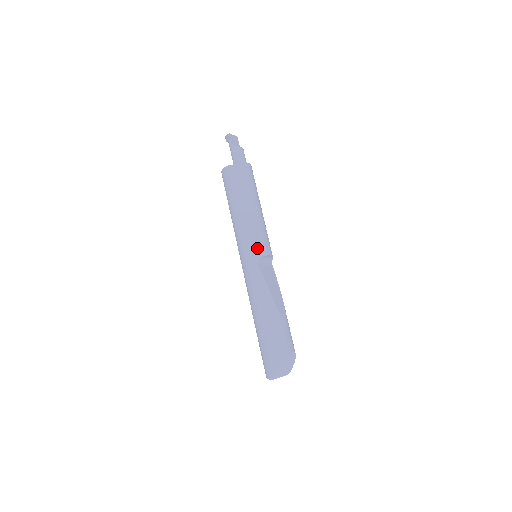
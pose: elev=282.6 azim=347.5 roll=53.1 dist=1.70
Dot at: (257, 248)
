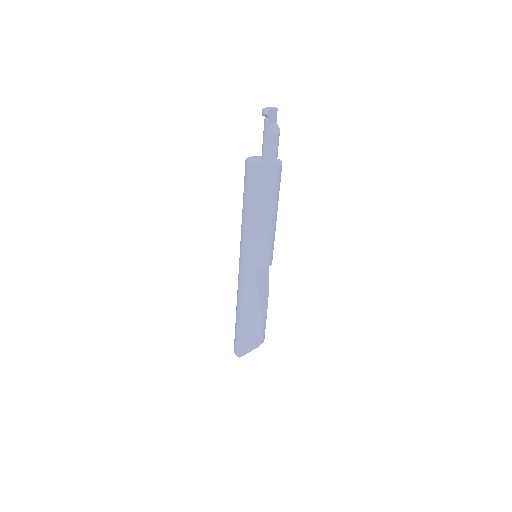
Dot at: (260, 260)
